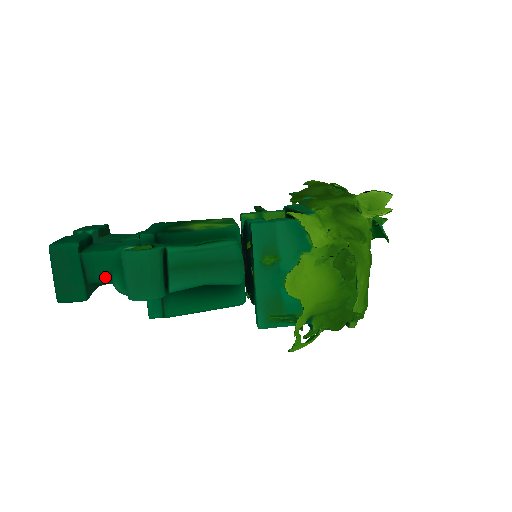
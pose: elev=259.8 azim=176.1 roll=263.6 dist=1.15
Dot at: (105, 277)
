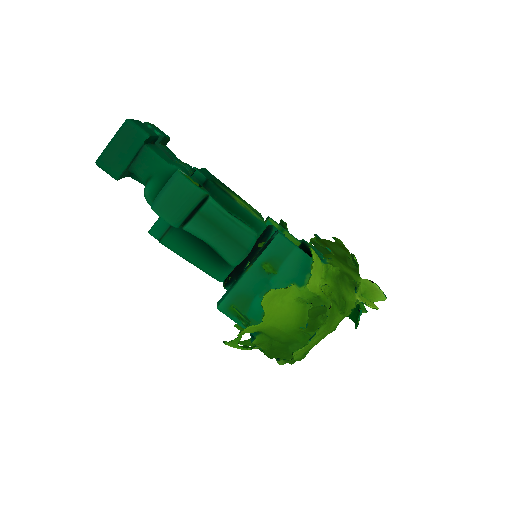
Dot at: (145, 176)
